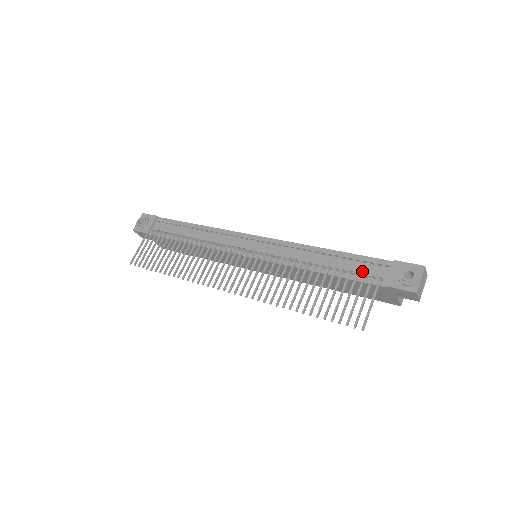
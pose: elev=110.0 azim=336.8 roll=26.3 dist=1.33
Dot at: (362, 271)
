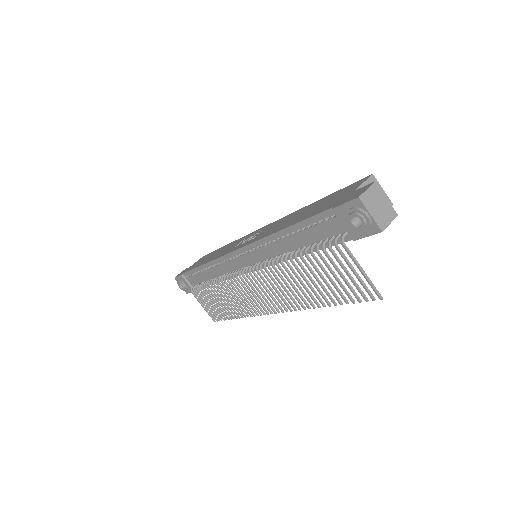
Dot at: (323, 235)
